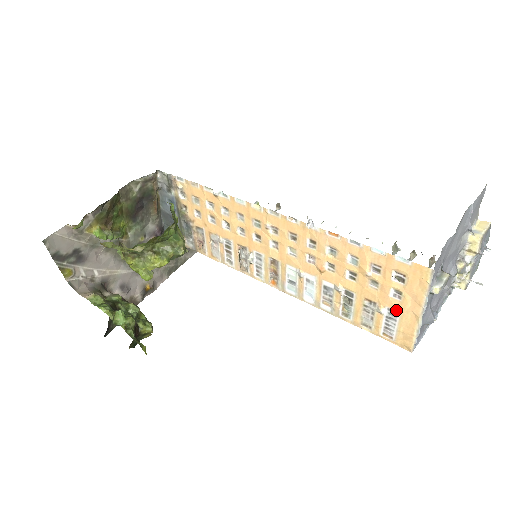
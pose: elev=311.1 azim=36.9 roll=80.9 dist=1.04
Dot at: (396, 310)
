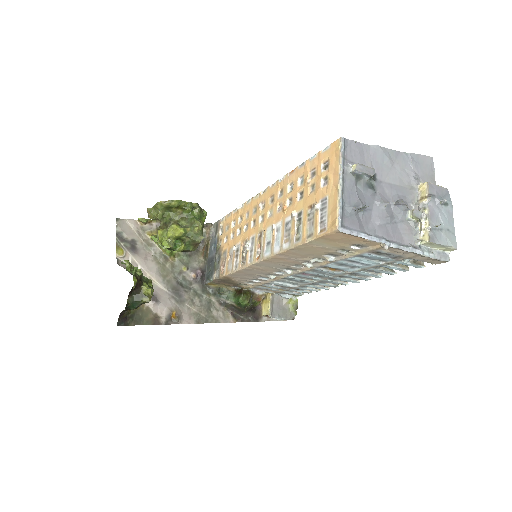
Dot at: (325, 196)
